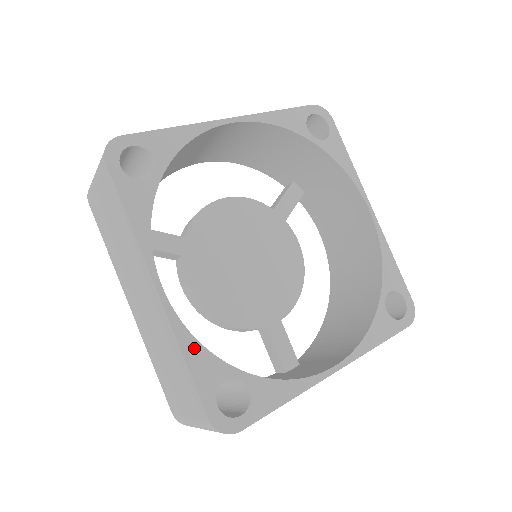
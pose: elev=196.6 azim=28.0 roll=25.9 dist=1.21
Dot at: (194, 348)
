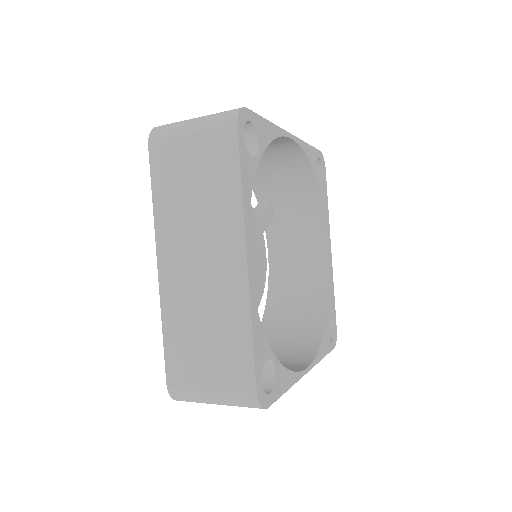
Dot at: (257, 324)
